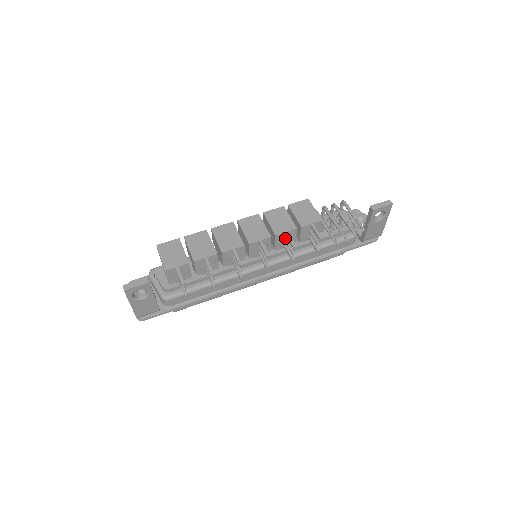
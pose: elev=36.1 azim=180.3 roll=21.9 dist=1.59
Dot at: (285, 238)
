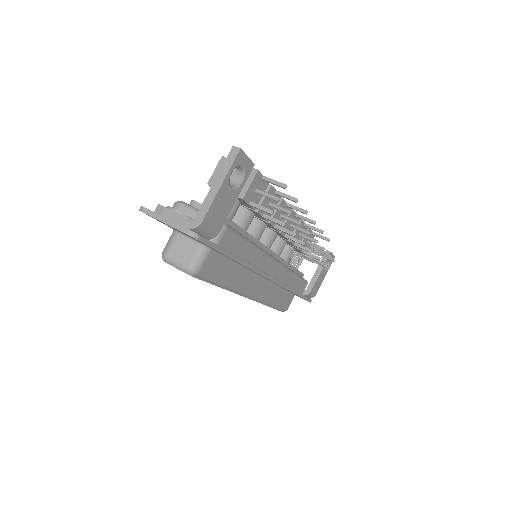
Dot at: (300, 232)
